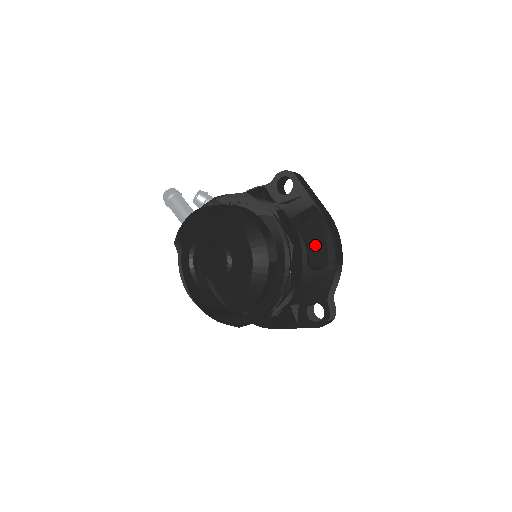
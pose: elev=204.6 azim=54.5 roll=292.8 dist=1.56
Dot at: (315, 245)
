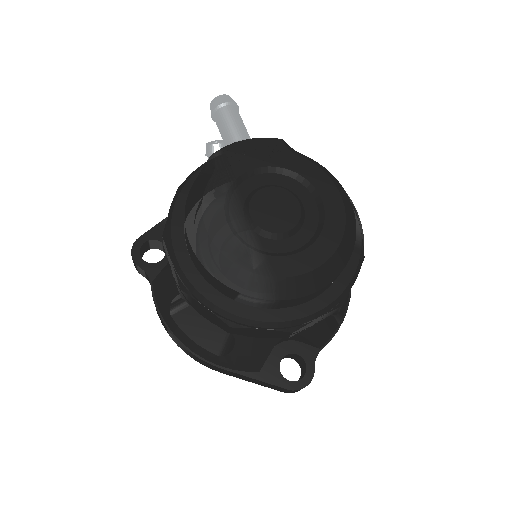
Dot at: occluded
